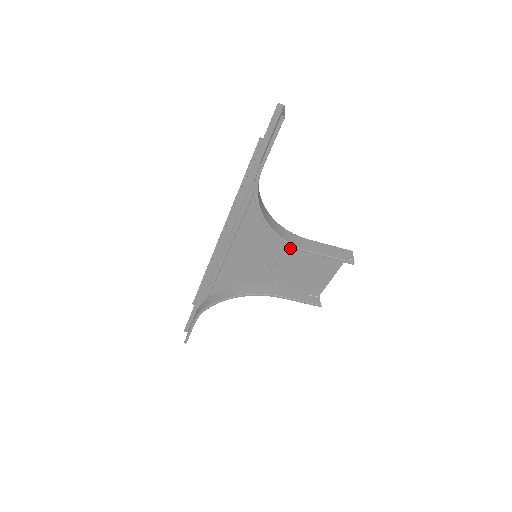
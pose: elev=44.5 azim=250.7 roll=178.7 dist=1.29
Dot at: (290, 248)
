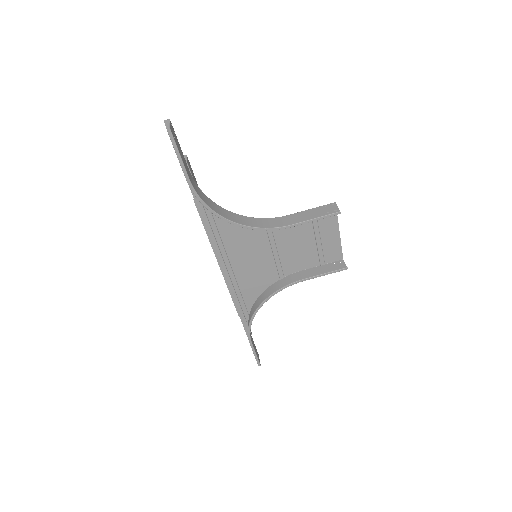
Dot at: (279, 232)
